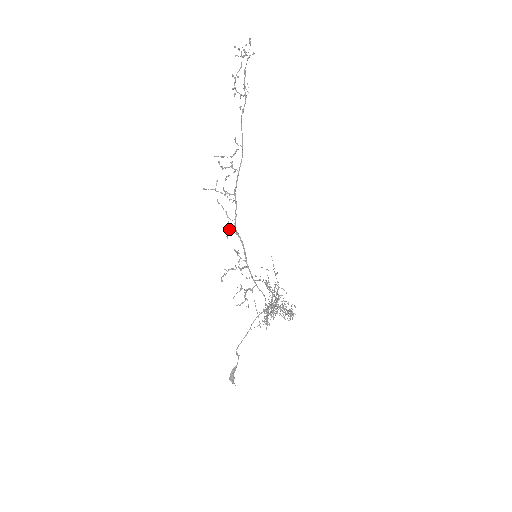
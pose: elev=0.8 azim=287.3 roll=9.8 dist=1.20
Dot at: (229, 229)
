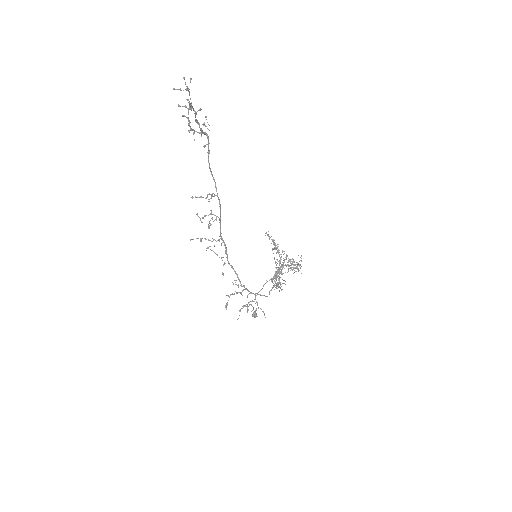
Dot at: (223, 265)
